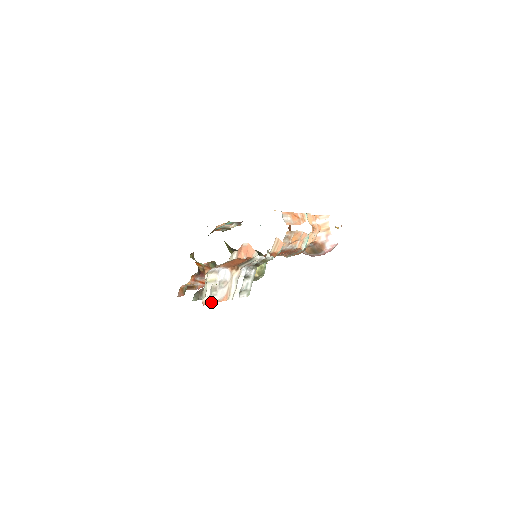
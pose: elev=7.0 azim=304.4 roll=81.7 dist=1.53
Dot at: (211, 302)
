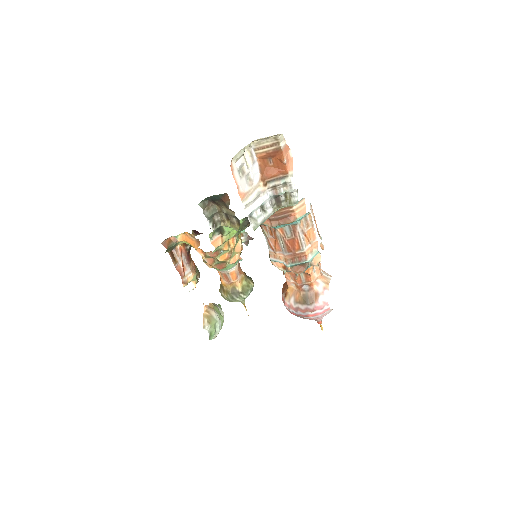
Dot at: (234, 176)
